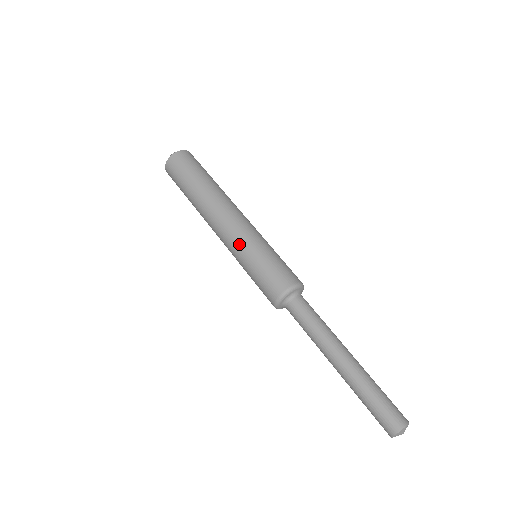
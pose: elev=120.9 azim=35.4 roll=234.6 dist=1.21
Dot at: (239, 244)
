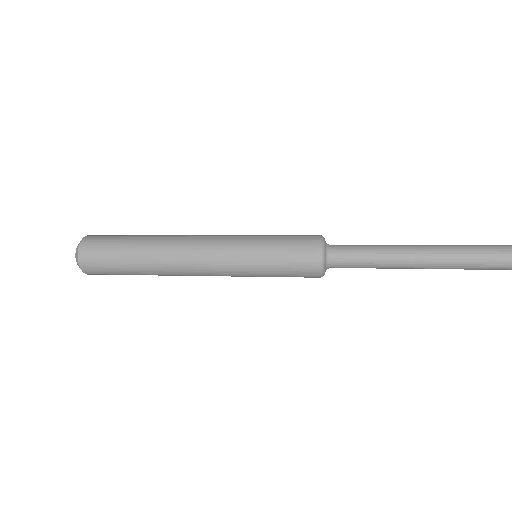
Dot at: (236, 251)
